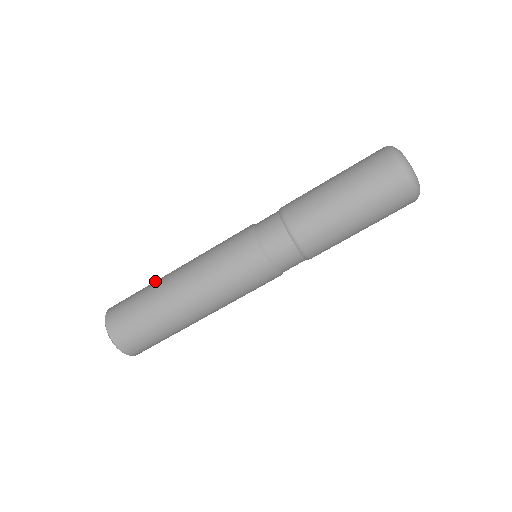
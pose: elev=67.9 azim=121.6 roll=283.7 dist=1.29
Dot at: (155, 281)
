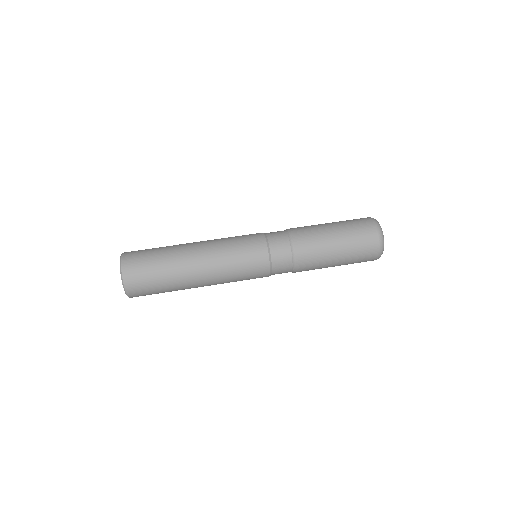
Dot at: occluded
